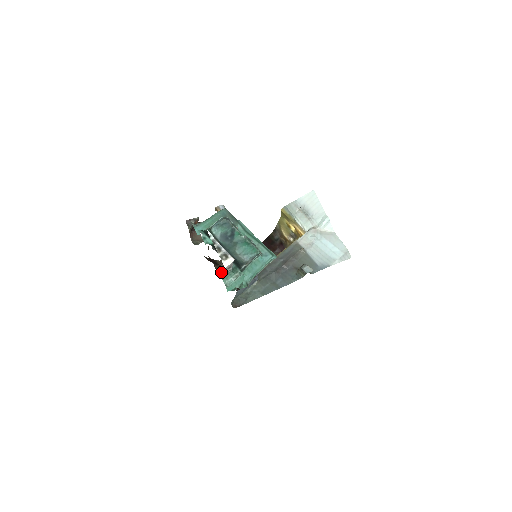
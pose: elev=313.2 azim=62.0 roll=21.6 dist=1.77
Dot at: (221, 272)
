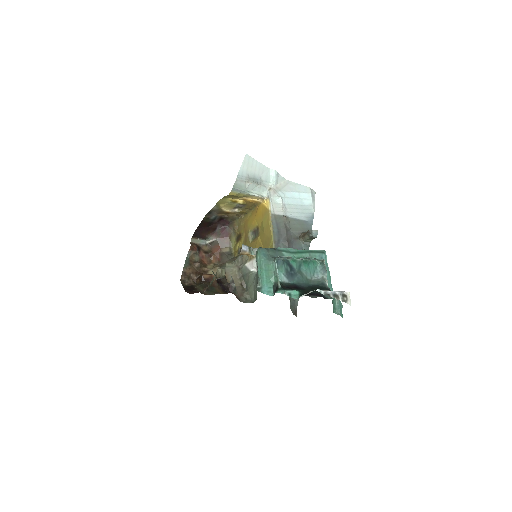
Dot at: occluded
